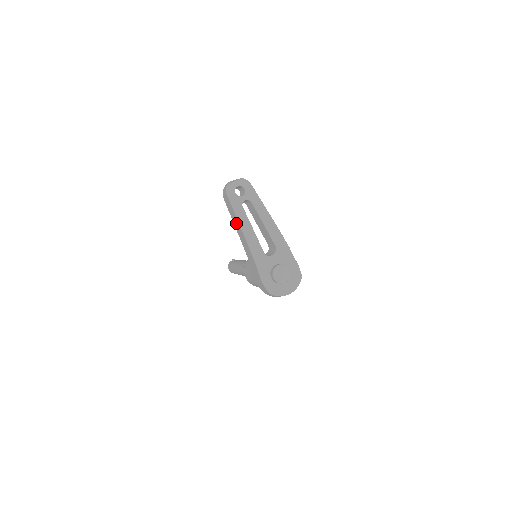
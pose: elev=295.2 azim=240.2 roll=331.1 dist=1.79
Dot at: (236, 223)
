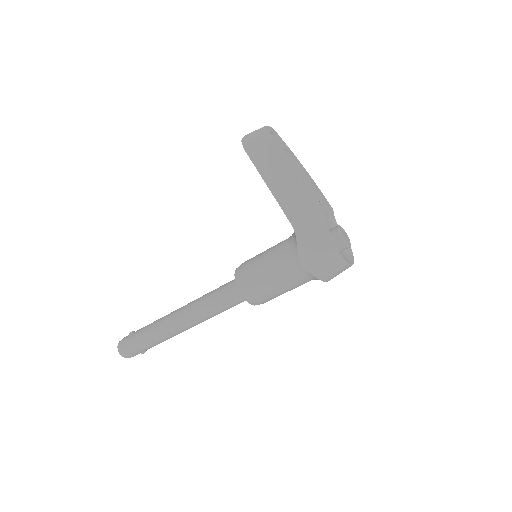
Dot at: (280, 176)
